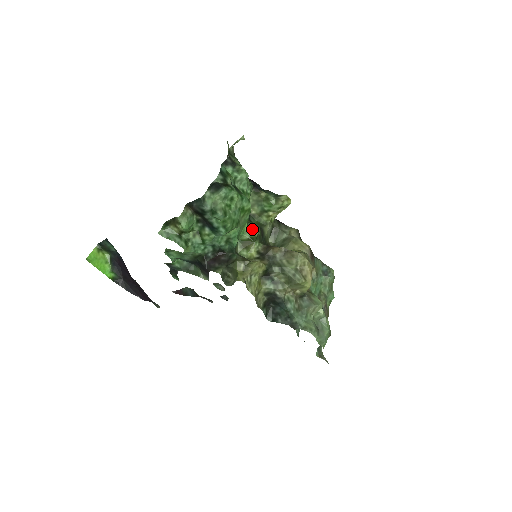
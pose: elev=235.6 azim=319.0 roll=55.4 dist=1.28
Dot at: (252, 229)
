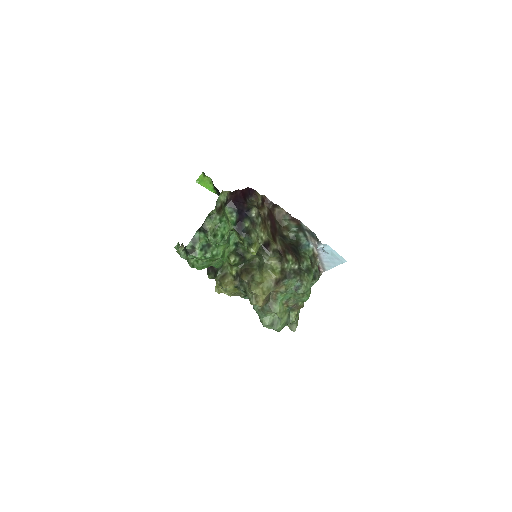
Dot at: (229, 261)
